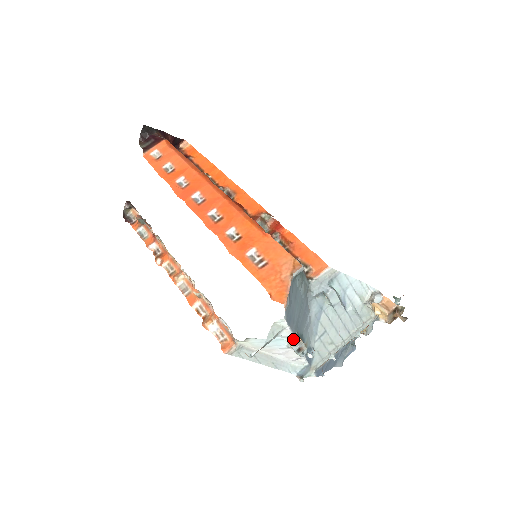
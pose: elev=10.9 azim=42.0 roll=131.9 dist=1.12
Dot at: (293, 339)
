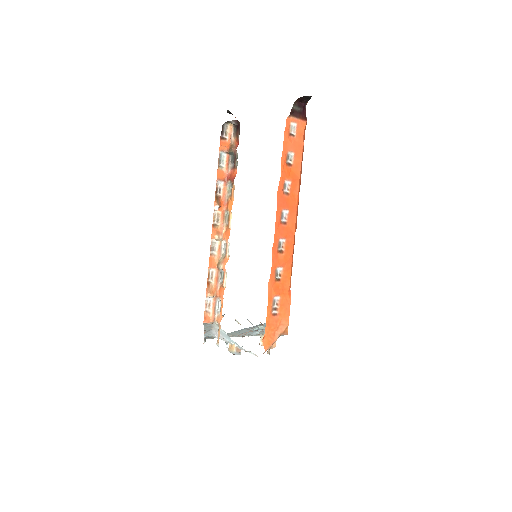
Dot at: (239, 348)
